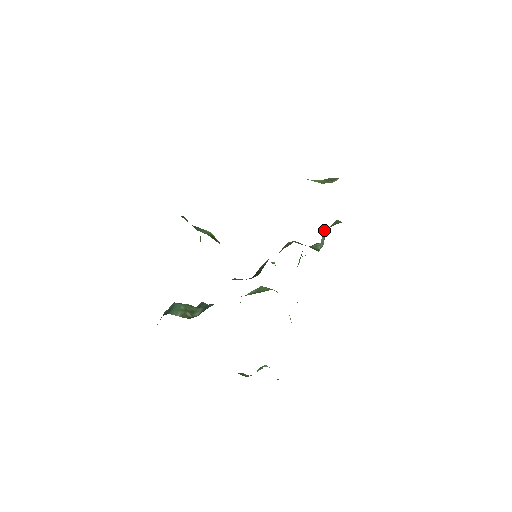
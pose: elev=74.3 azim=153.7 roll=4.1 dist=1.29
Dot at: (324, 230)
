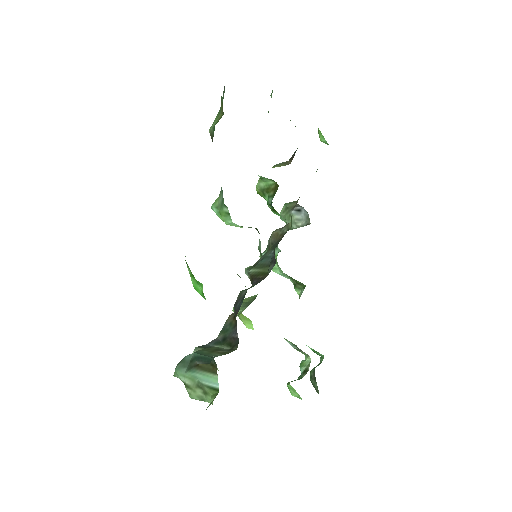
Dot at: (295, 209)
